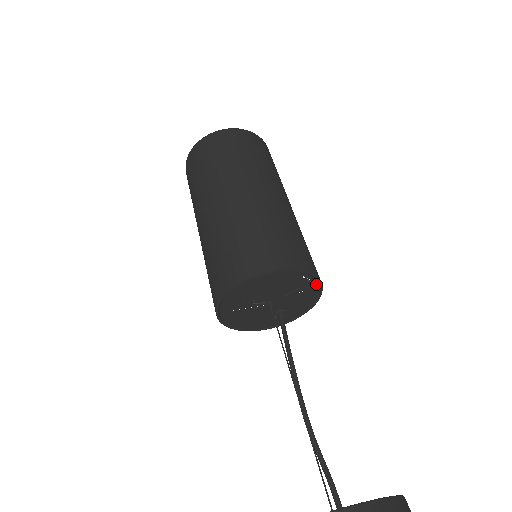
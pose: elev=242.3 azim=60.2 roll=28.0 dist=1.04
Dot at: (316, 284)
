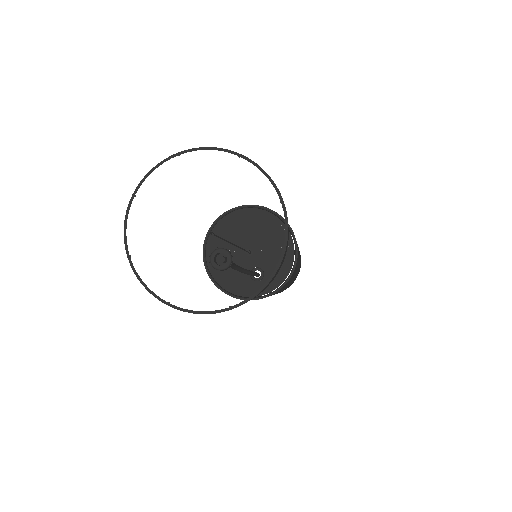
Dot at: (292, 242)
